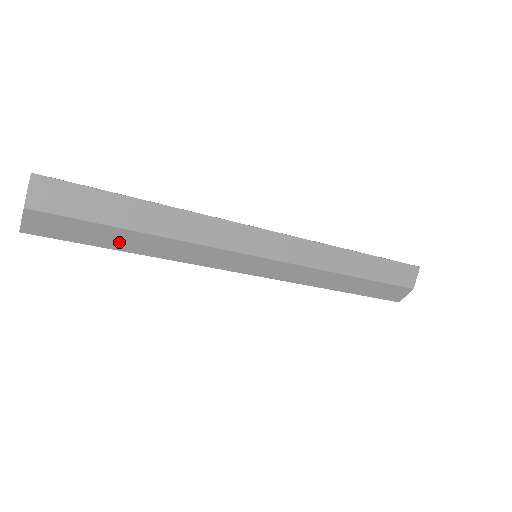
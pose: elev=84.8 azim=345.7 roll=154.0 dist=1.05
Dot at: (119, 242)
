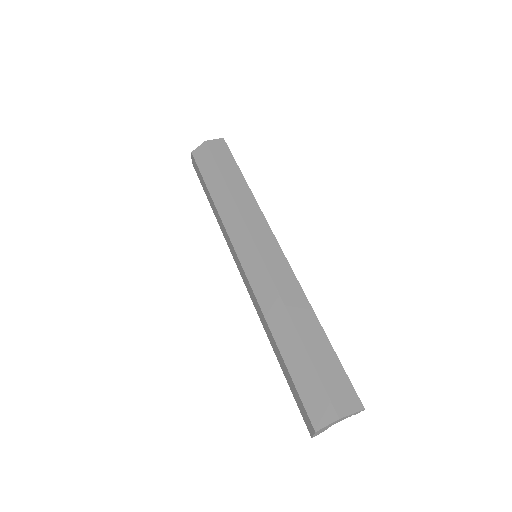
Dot at: (213, 183)
